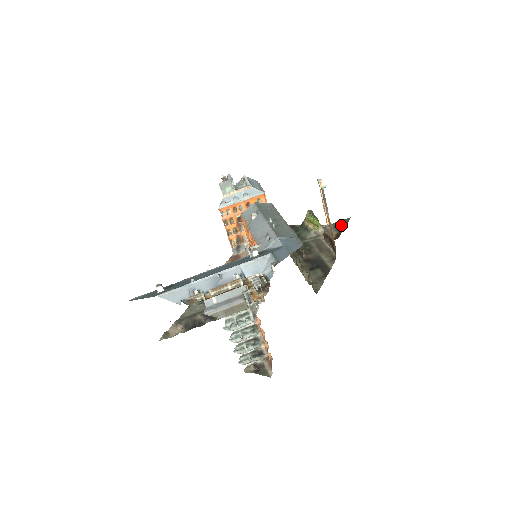
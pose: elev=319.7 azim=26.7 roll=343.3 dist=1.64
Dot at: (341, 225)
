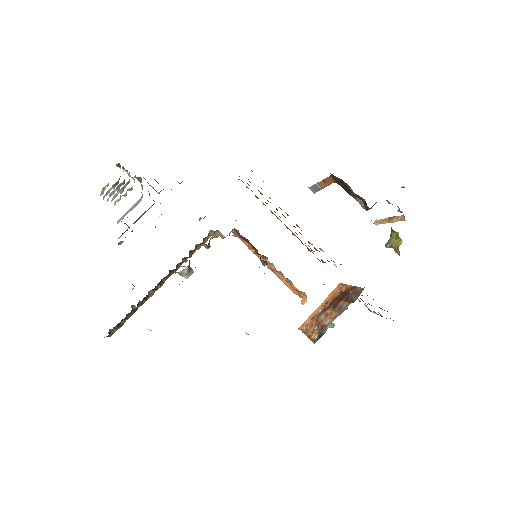
Dot at: occluded
